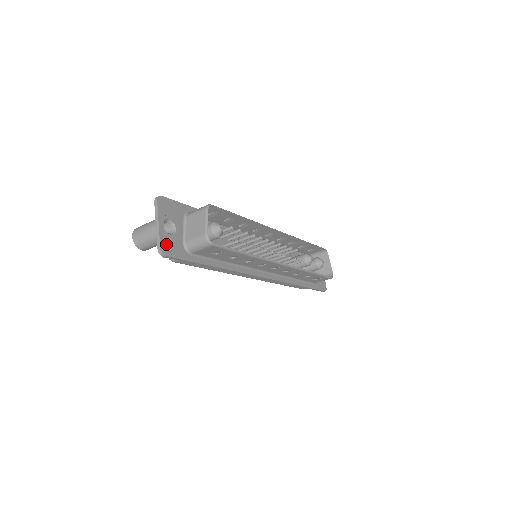
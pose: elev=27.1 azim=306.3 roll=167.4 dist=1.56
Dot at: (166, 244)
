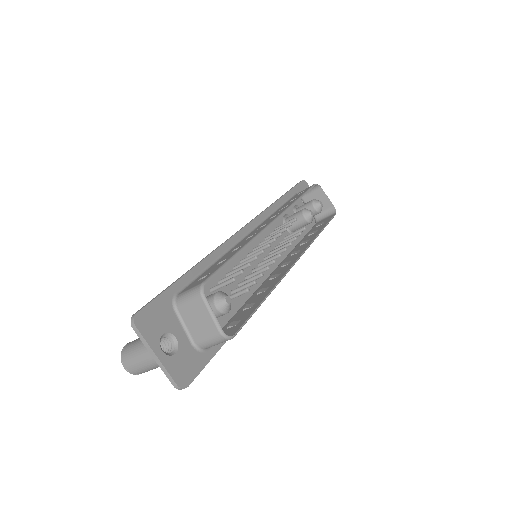
Dot at: (179, 372)
